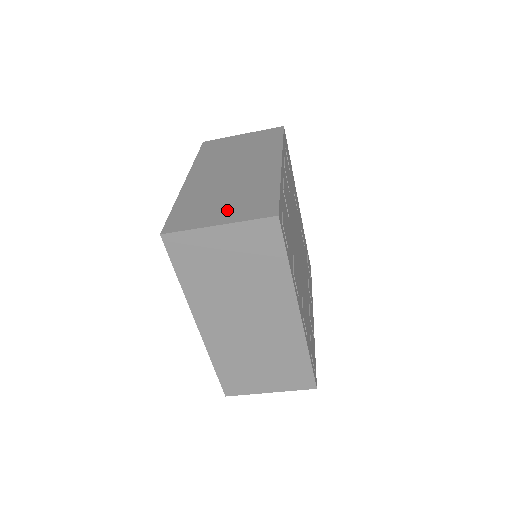
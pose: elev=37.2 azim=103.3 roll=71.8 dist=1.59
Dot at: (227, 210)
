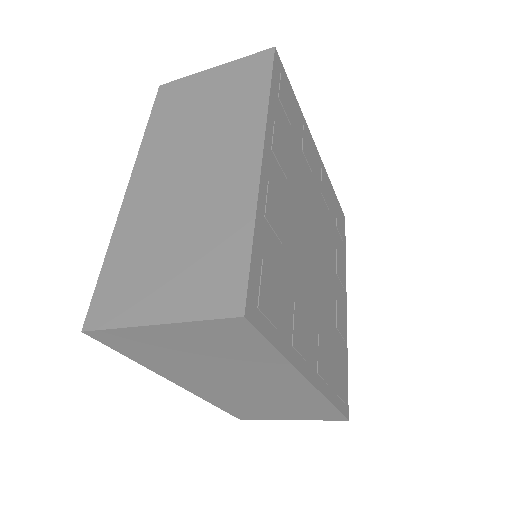
Dot at: (172, 284)
